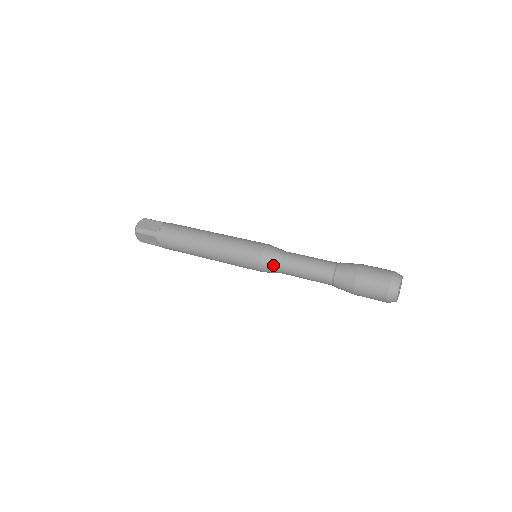
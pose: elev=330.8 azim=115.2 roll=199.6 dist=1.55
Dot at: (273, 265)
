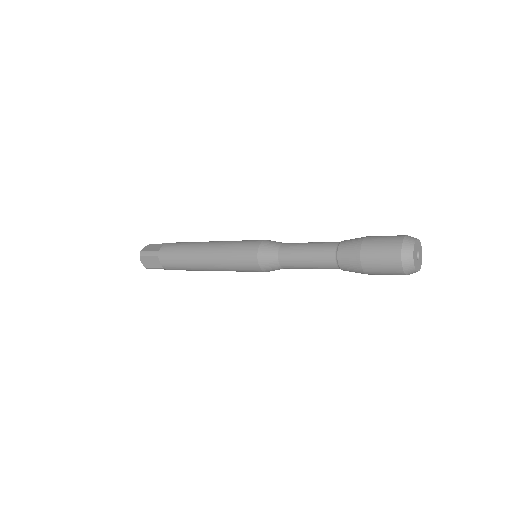
Dot at: (271, 257)
